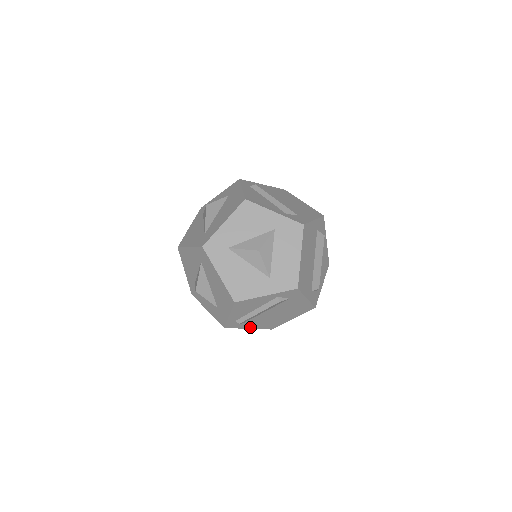
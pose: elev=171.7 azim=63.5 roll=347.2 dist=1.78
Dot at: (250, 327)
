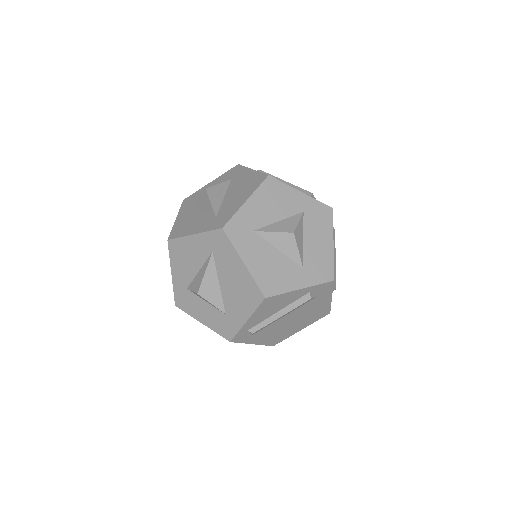
Dot at: (255, 342)
